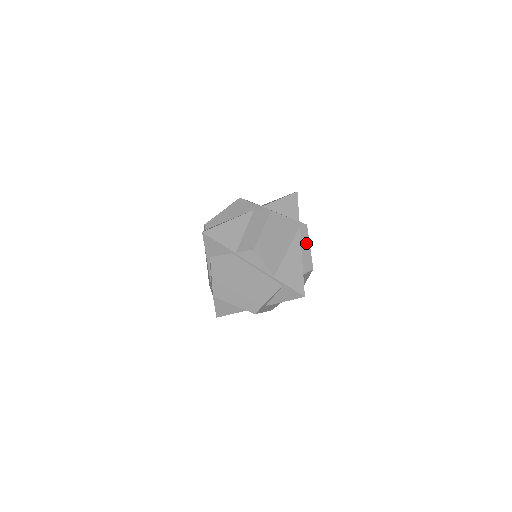
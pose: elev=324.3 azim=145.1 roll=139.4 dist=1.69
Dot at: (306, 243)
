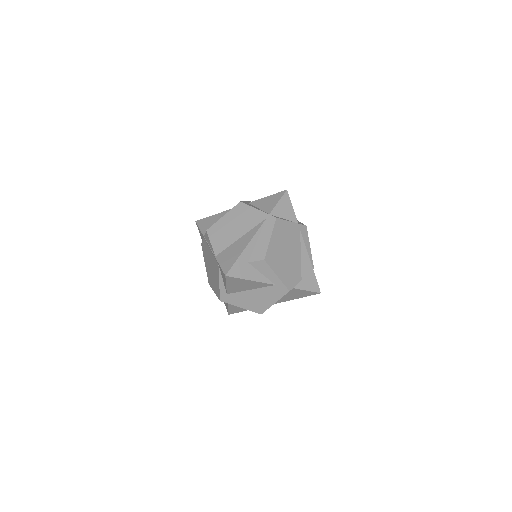
Dot at: (267, 234)
